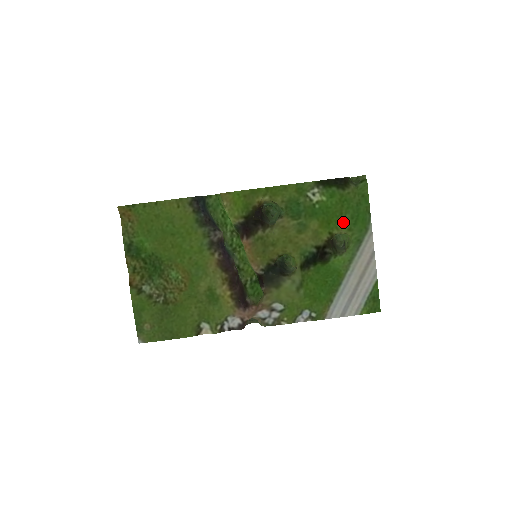
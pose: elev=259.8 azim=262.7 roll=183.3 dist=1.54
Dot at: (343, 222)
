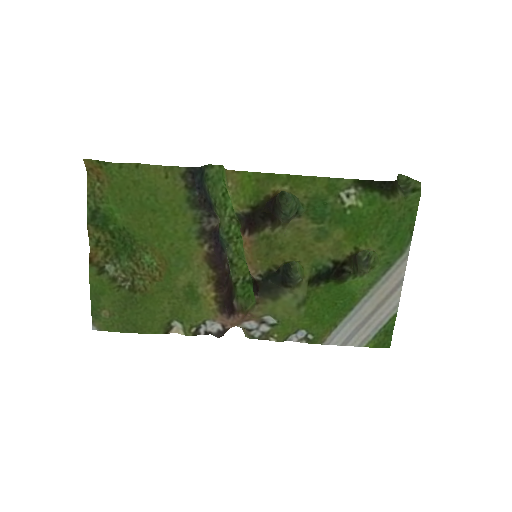
Dot at: (376, 238)
